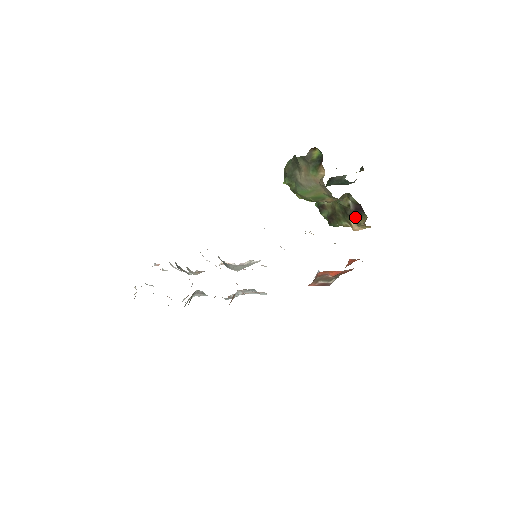
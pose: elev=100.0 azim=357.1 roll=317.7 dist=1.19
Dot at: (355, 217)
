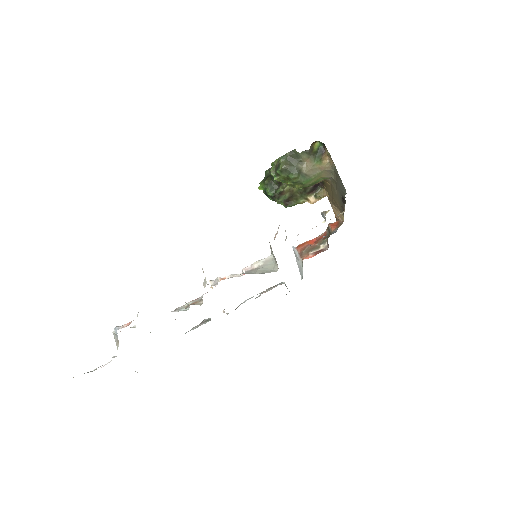
Dot at: (312, 193)
